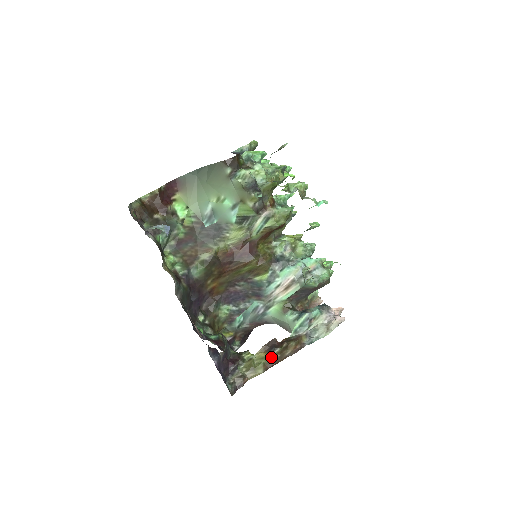
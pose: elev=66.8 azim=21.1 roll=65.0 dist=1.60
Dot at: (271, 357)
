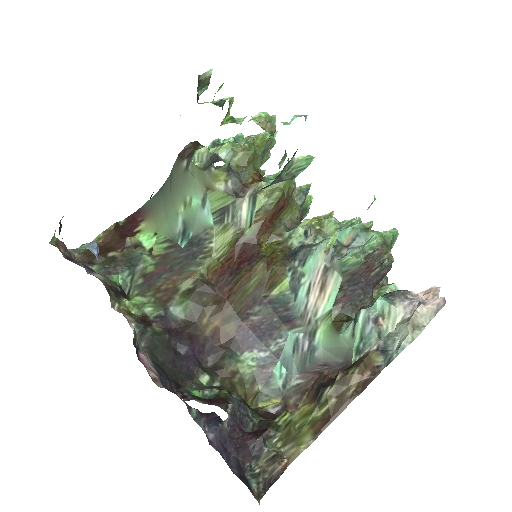
Dot at: (321, 407)
